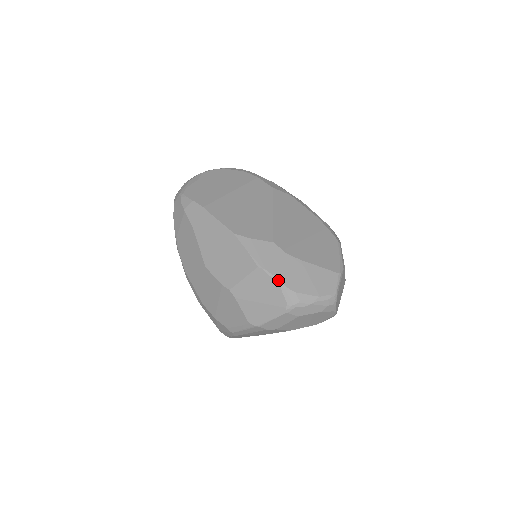
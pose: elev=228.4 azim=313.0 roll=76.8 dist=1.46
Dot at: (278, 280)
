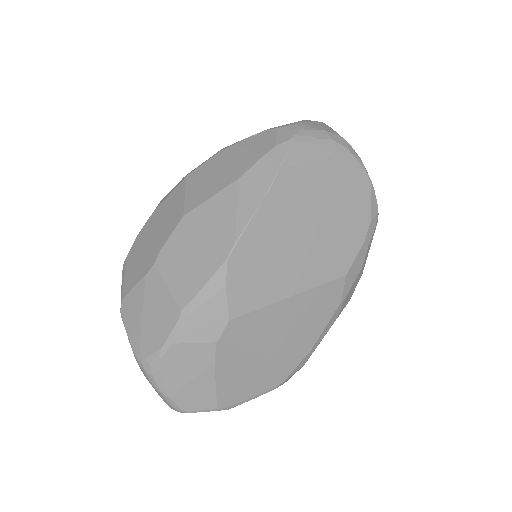
Dot at: (169, 344)
